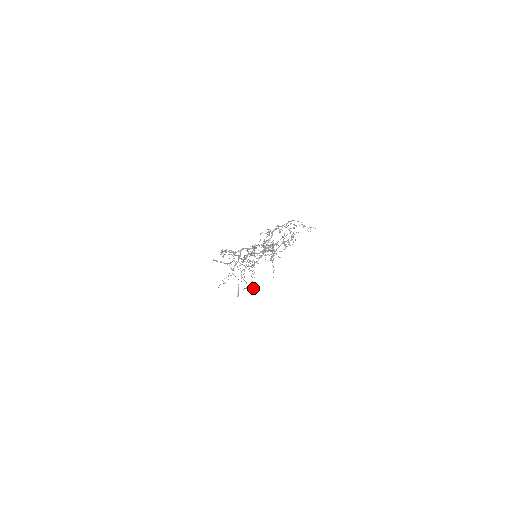
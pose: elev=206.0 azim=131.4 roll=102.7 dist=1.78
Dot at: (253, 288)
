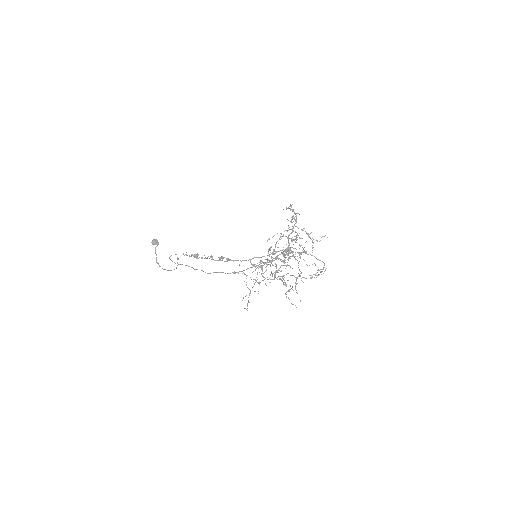
Dot at: occluded
